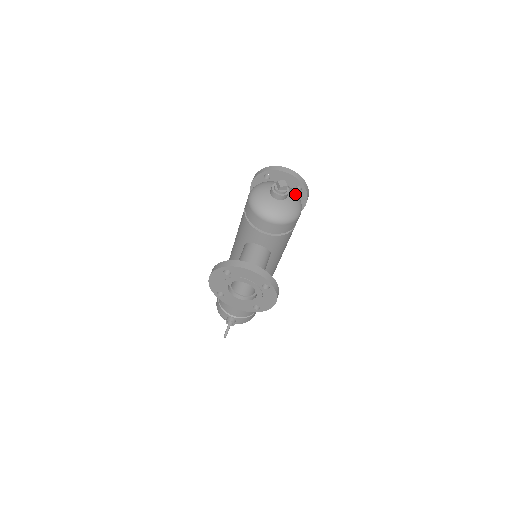
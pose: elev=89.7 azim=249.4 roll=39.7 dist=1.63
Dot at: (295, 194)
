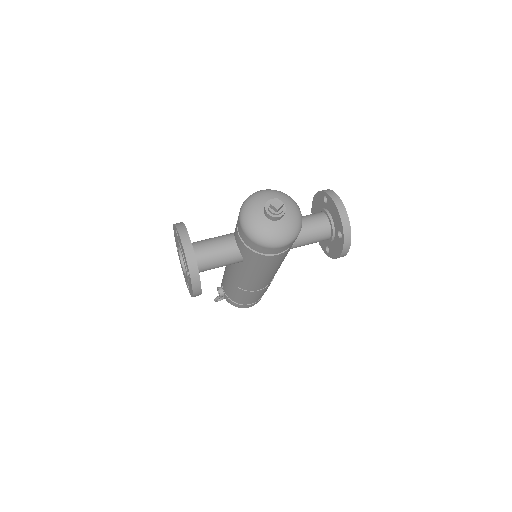
Dot at: (292, 226)
